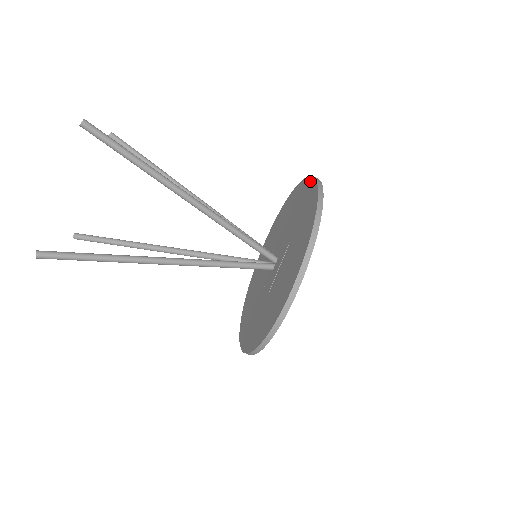
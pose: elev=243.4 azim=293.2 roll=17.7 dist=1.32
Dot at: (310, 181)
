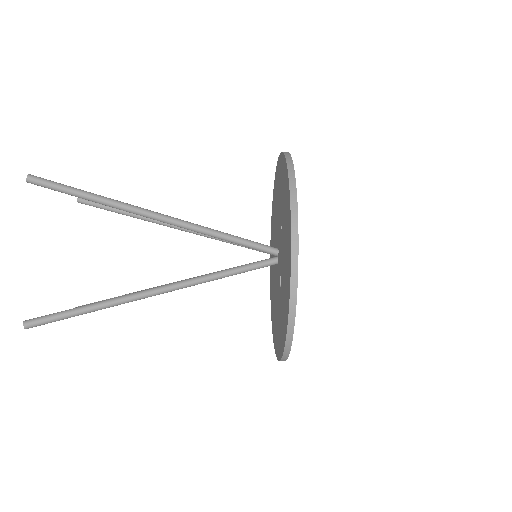
Dot at: (289, 265)
